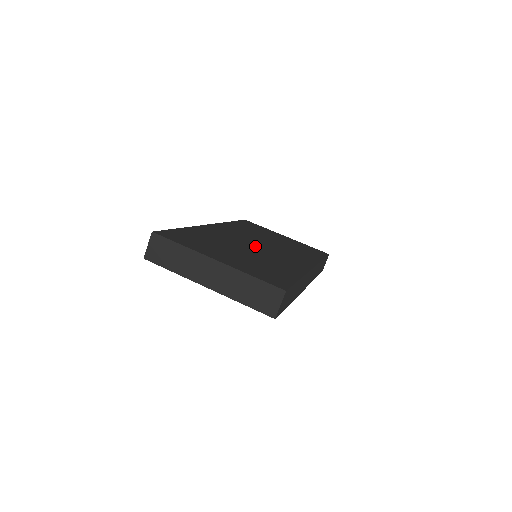
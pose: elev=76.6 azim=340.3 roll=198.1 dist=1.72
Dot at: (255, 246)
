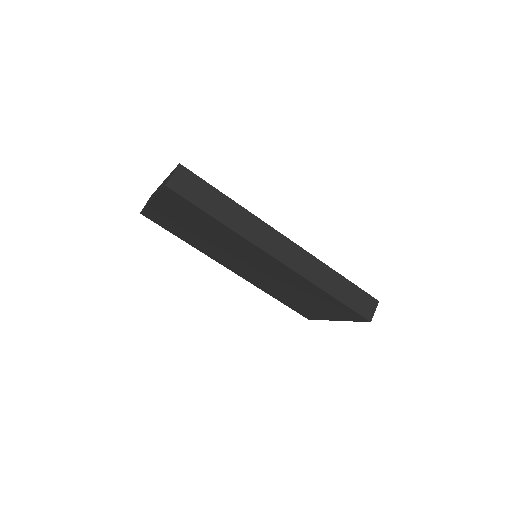
Dot at: occluded
